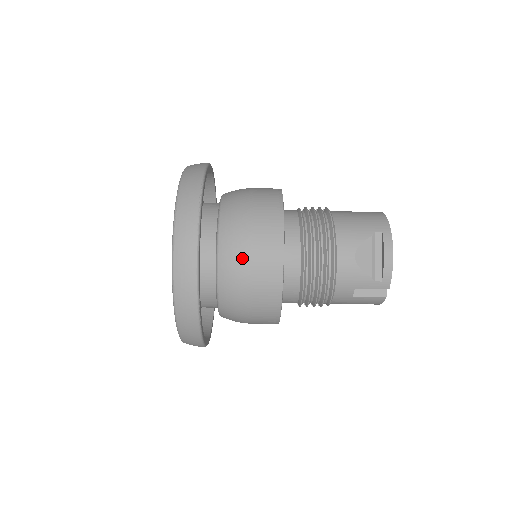
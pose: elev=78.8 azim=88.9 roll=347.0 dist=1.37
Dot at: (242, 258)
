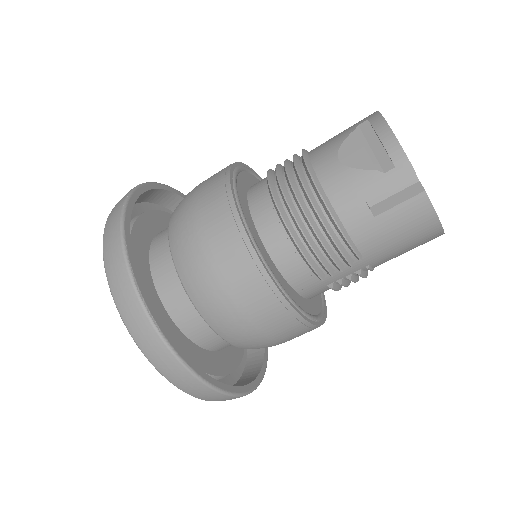
Dot at: (189, 226)
